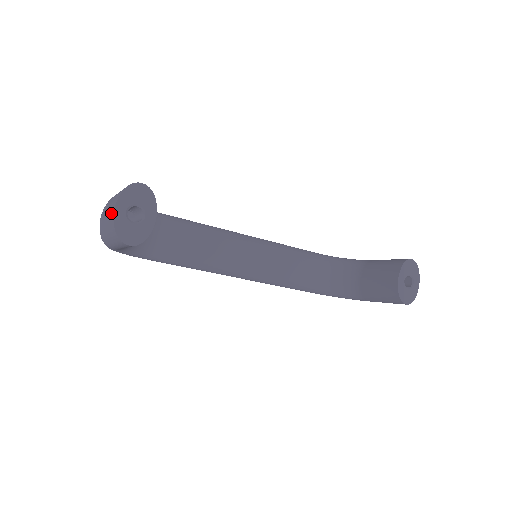
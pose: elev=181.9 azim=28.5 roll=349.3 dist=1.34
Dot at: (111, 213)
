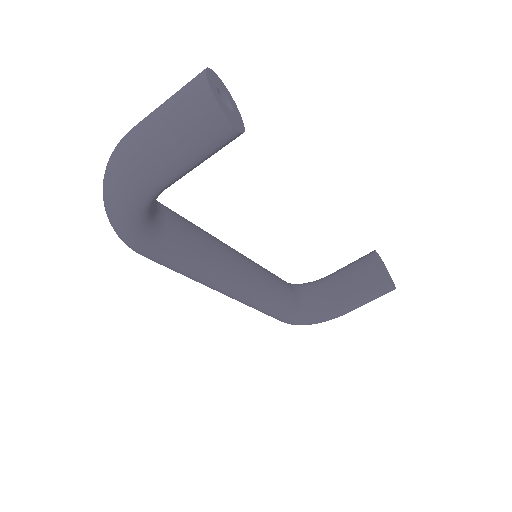
Dot at: (194, 94)
